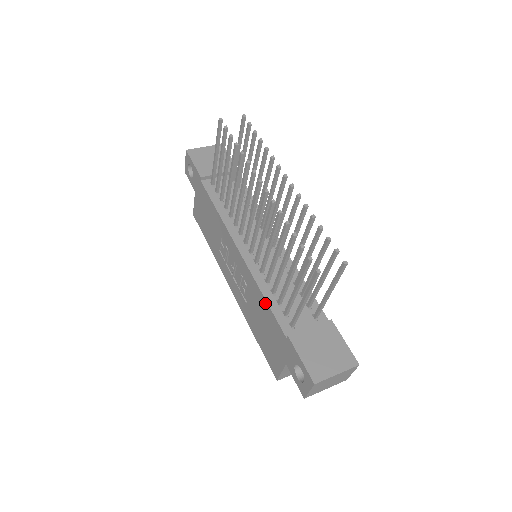
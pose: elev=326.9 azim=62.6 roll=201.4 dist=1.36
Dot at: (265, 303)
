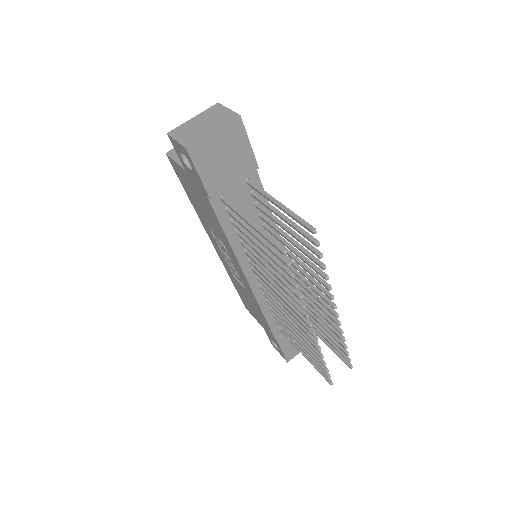
Dot at: (263, 315)
